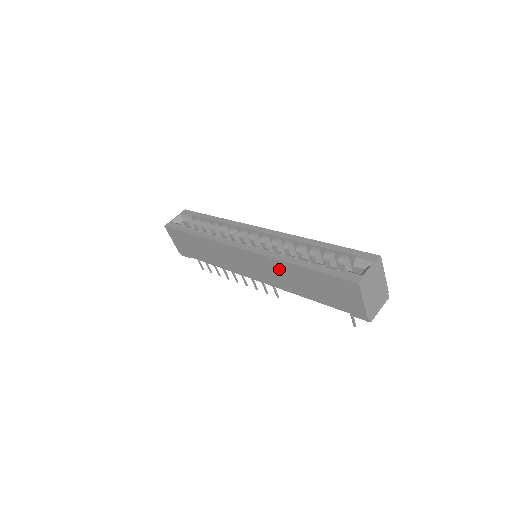
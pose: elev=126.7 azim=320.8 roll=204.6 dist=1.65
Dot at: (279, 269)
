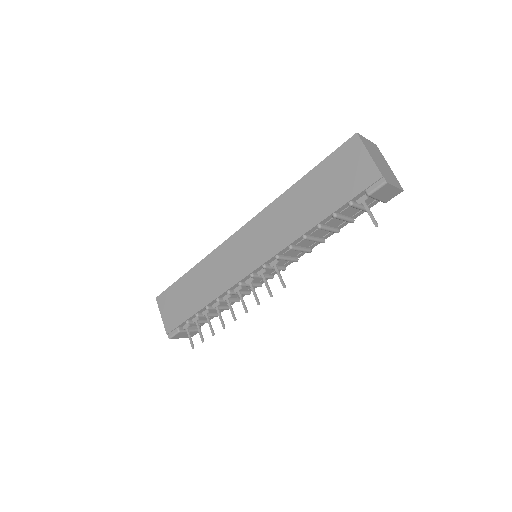
Dot at: (280, 213)
